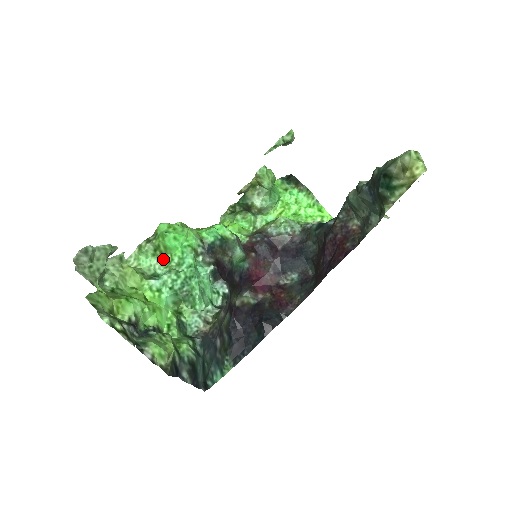
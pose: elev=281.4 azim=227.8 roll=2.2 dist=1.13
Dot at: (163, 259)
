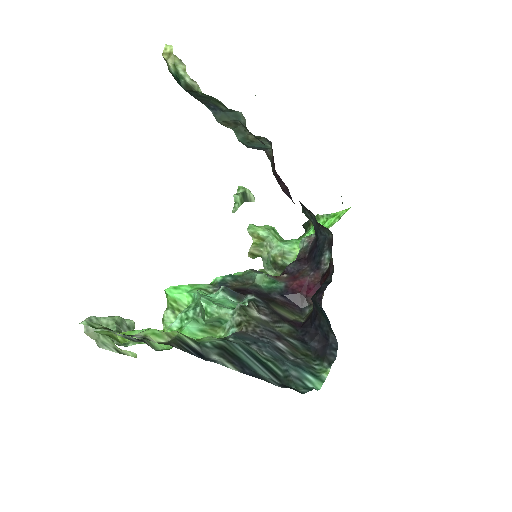
Dot at: occluded
